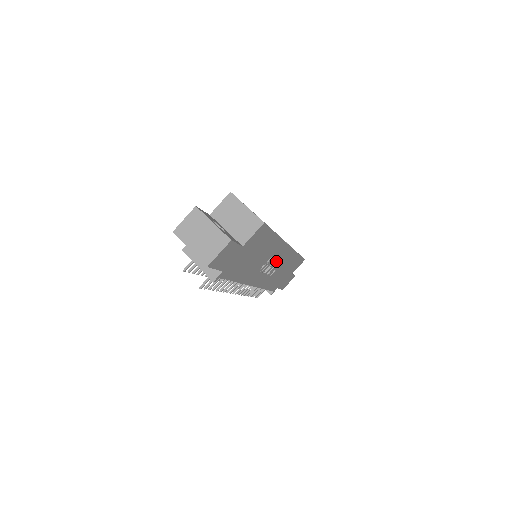
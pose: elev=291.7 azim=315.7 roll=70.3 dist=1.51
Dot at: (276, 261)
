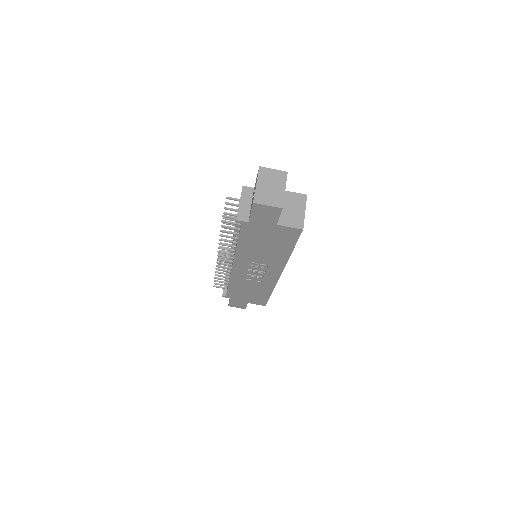
Dot at: (262, 273)
